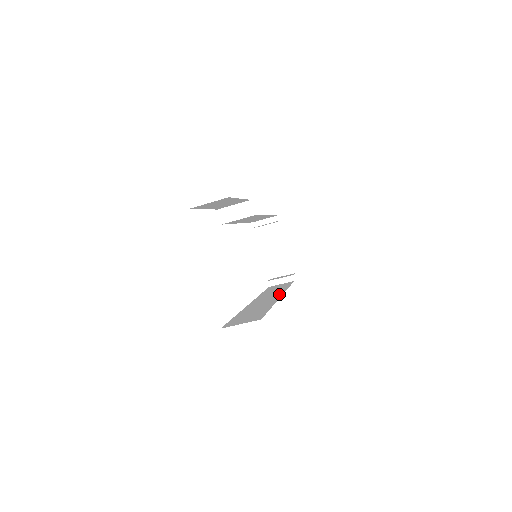
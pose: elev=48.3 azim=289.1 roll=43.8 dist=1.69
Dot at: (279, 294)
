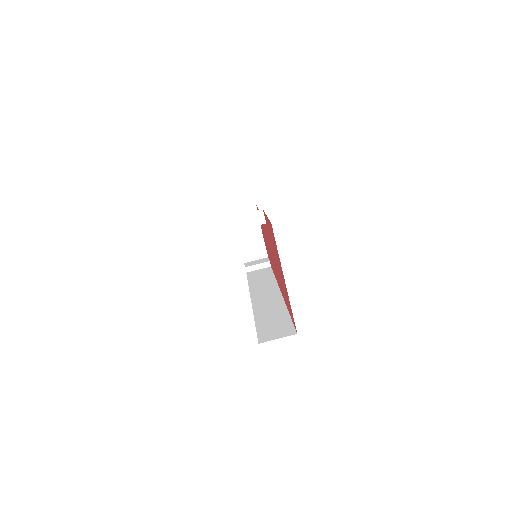
Dot at: (275, 290)
